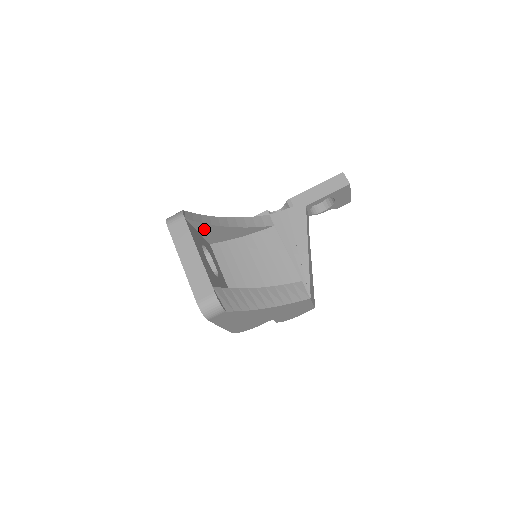
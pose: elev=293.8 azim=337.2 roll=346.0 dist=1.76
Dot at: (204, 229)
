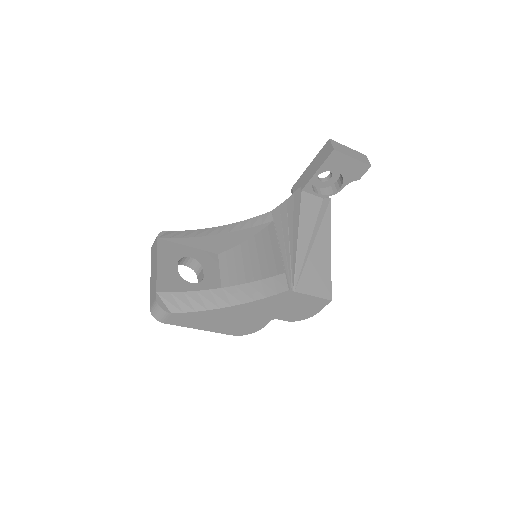
Dot at: (192, 242)
